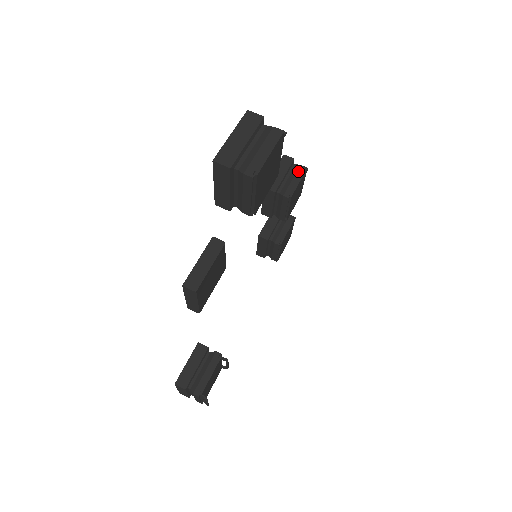
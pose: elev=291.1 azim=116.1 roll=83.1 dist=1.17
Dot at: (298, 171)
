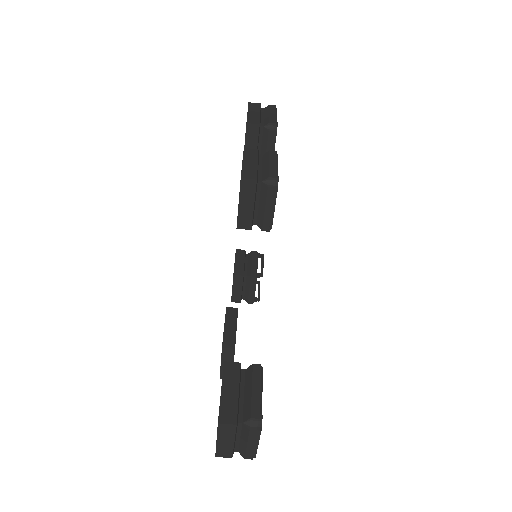
Dot at: (268, 196)
